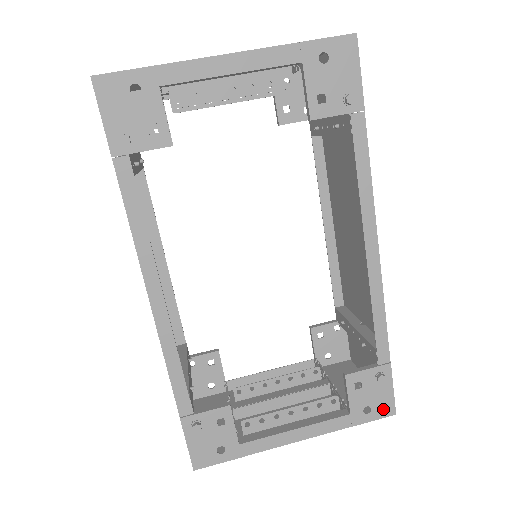
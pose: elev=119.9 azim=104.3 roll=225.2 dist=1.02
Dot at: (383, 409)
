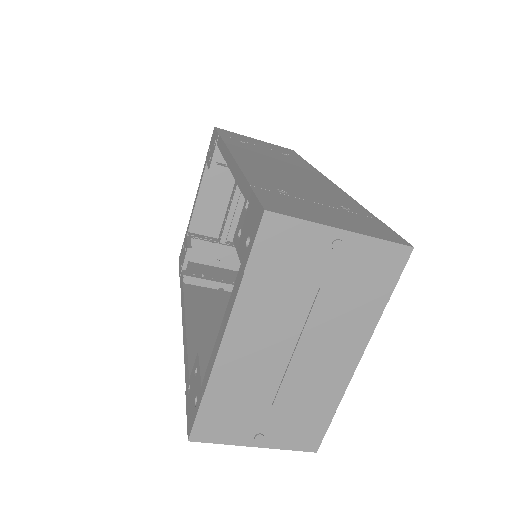
Dot at: occluded
